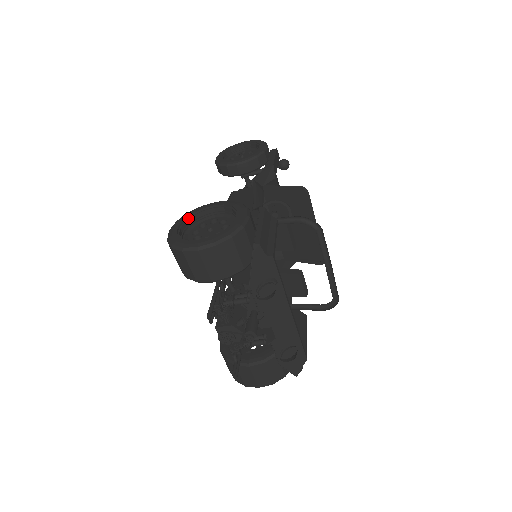
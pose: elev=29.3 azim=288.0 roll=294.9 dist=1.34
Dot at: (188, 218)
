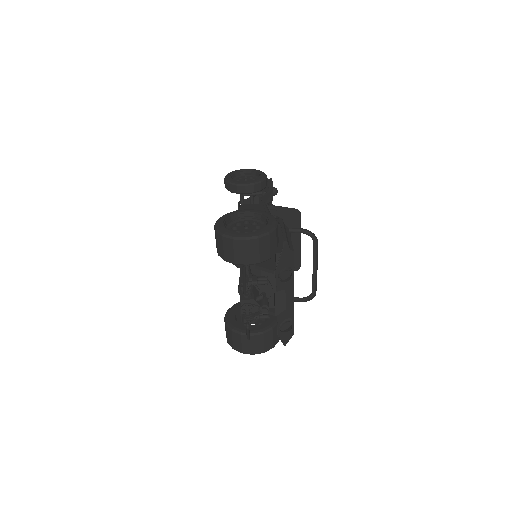
Dot at: (227, 218)
